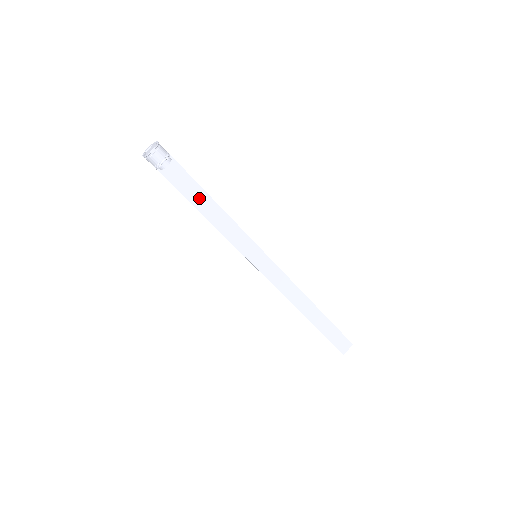
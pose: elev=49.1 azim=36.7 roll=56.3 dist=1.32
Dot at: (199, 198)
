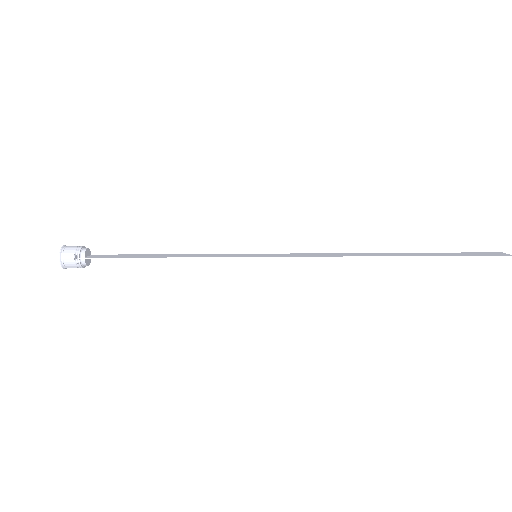
Dot at: occluded
